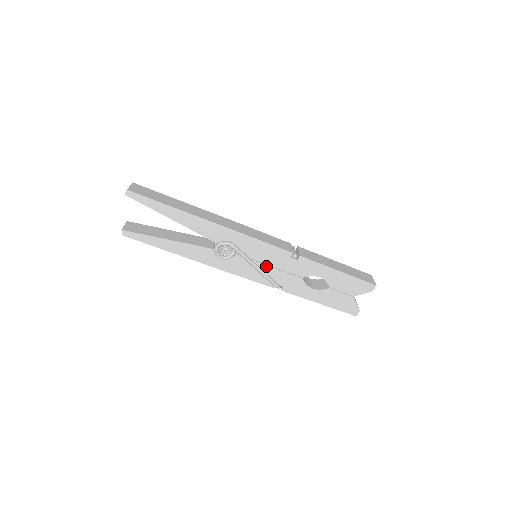
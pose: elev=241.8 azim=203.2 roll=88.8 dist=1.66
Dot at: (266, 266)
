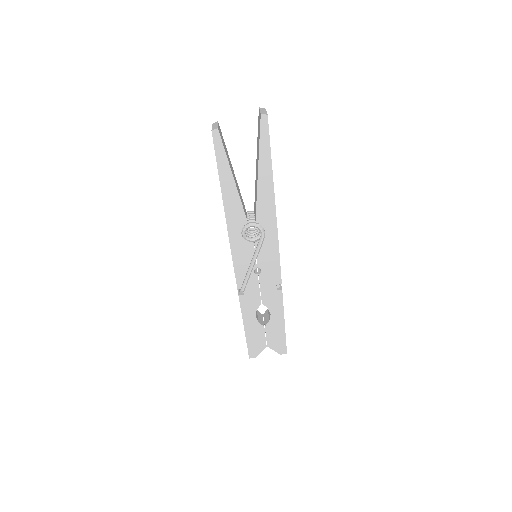
Dot at: (255, 271)
